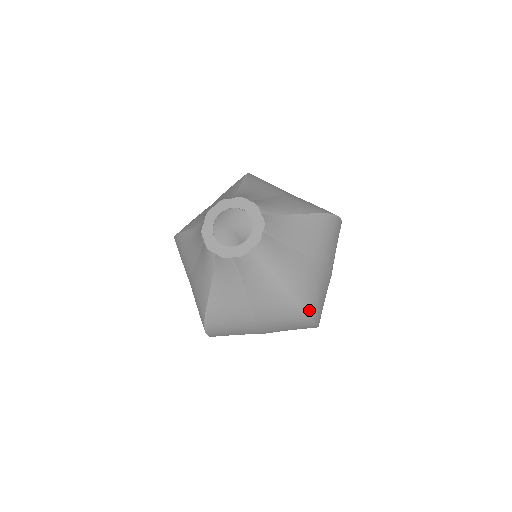
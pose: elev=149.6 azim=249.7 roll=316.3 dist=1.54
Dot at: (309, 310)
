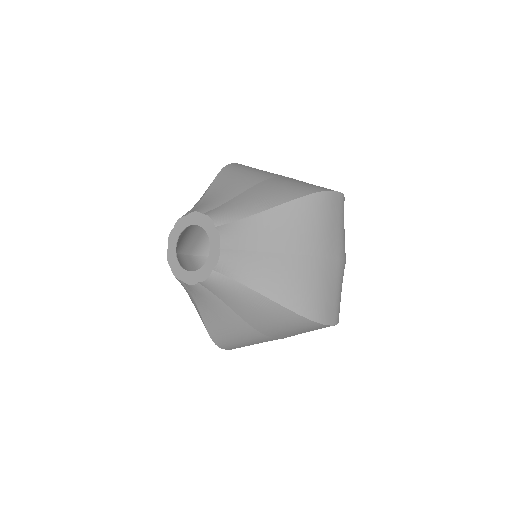
Dot at: (310, 314)
